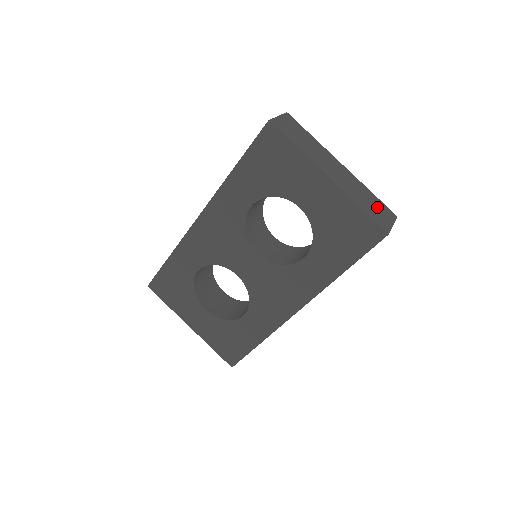
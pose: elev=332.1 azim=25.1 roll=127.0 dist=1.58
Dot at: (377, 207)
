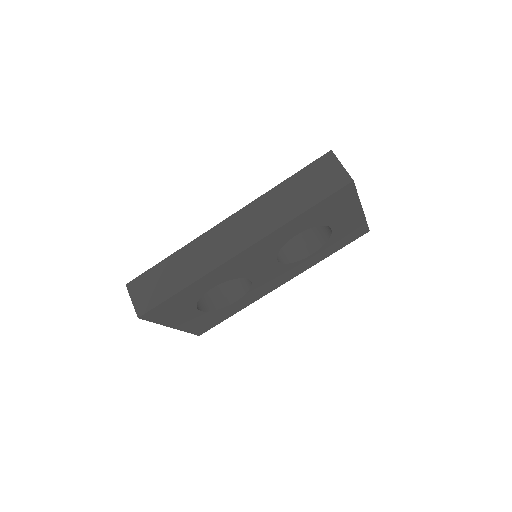
Dot at: occluded
